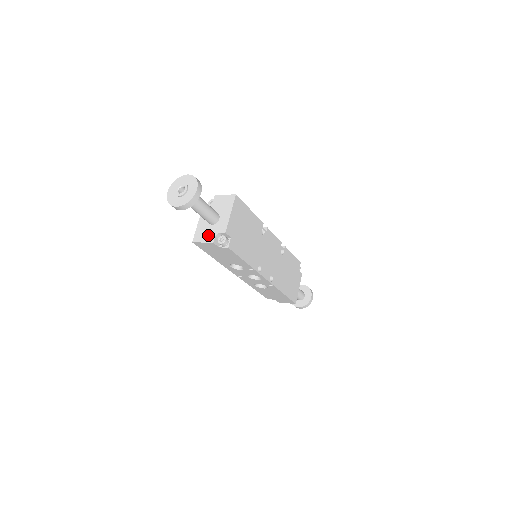
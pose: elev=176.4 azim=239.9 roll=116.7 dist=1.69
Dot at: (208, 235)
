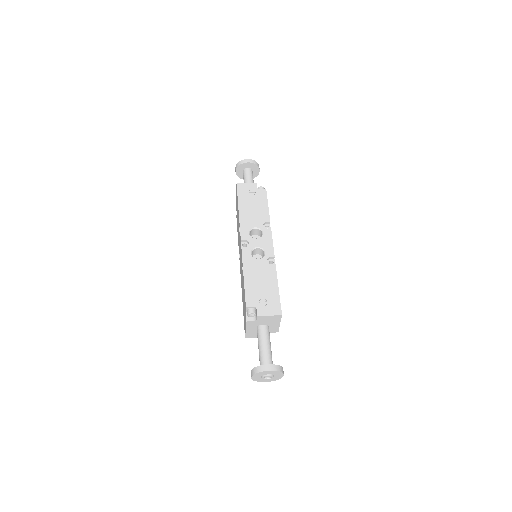
Dot at: occluded
